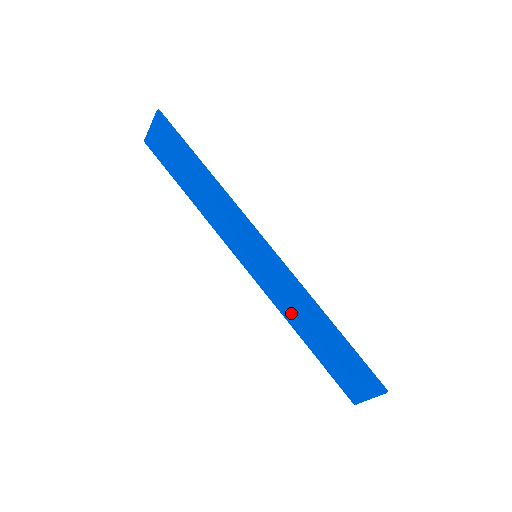
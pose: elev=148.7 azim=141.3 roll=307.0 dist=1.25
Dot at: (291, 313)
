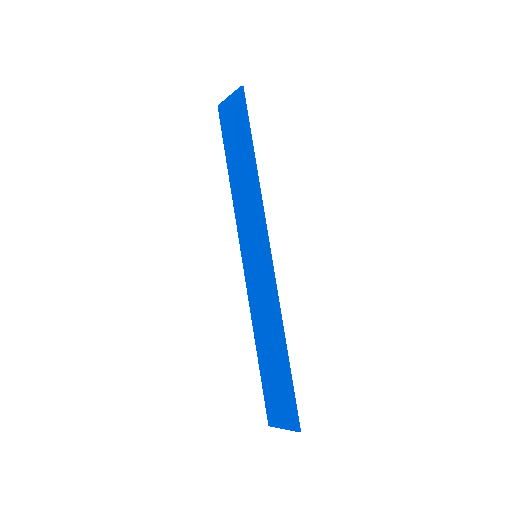
Dot at: (259, 320)
